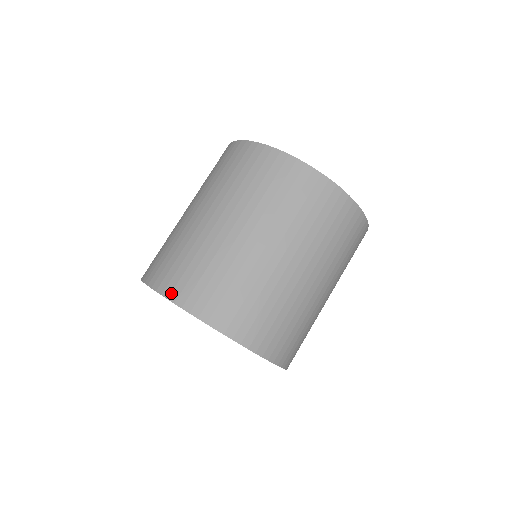
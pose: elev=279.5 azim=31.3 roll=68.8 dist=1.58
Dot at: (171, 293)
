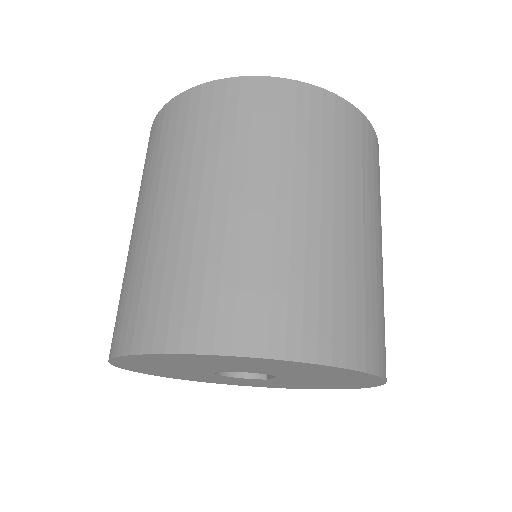
Dot at: occluded
